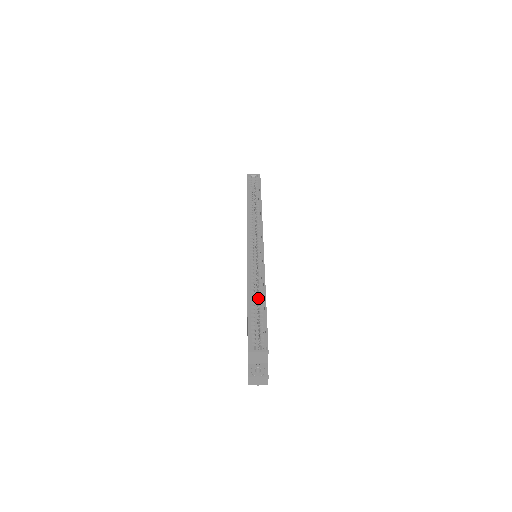
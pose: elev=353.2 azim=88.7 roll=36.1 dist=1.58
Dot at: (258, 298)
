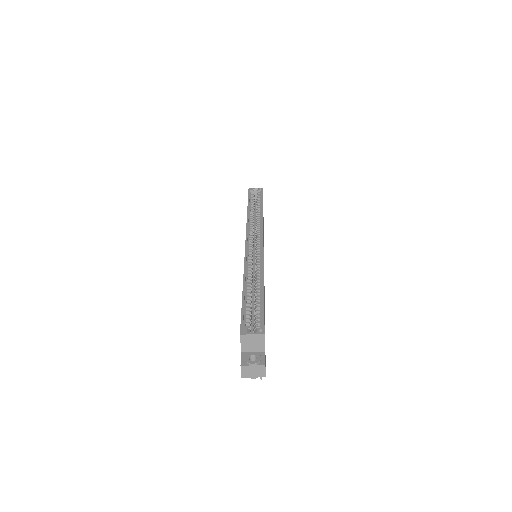
Dot at: (255, 287)
